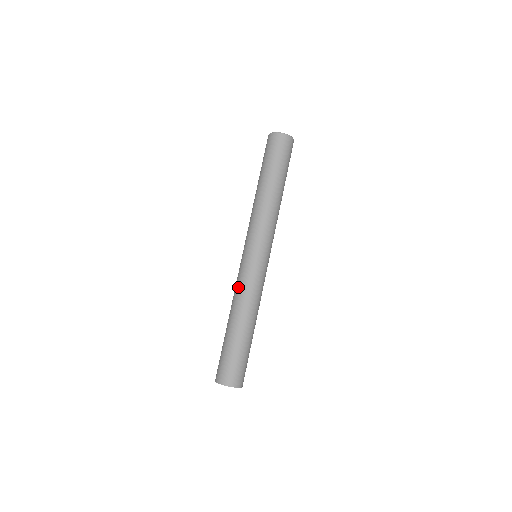
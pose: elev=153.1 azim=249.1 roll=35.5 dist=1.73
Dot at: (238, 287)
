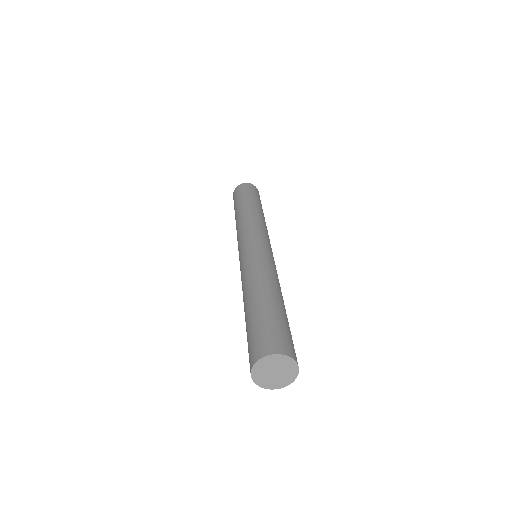
Dot at: (251, 266)
